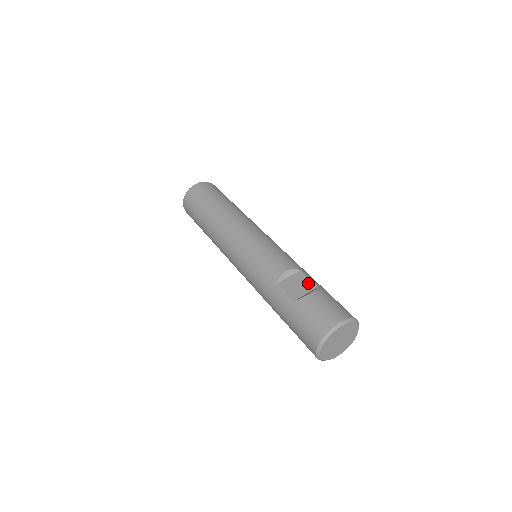
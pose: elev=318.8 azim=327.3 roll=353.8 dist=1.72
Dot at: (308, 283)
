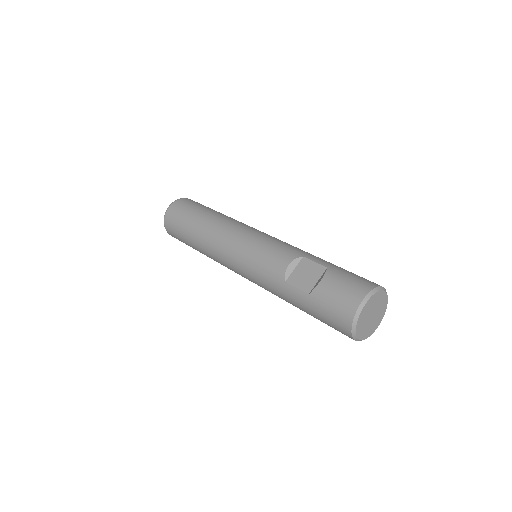
Dot at: (316, 268)
